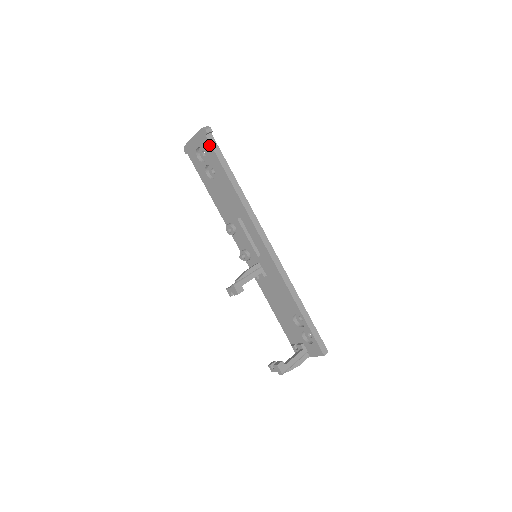
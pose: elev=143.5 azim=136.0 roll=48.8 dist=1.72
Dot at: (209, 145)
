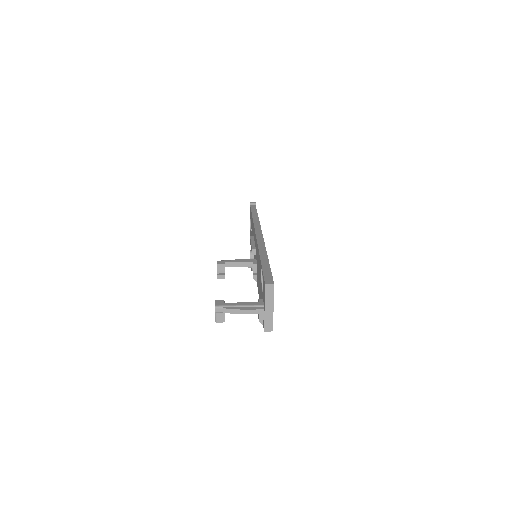
Dot at: (250, 209)
